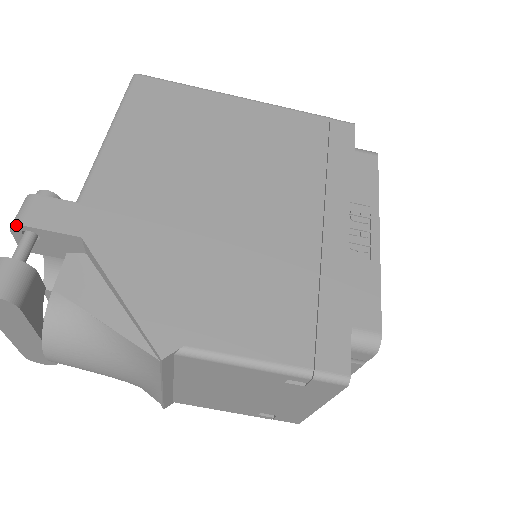
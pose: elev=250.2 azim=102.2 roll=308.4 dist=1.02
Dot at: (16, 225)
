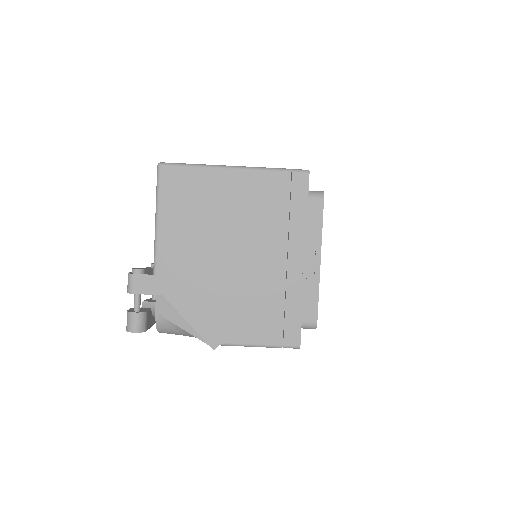
Dot at: occluded
